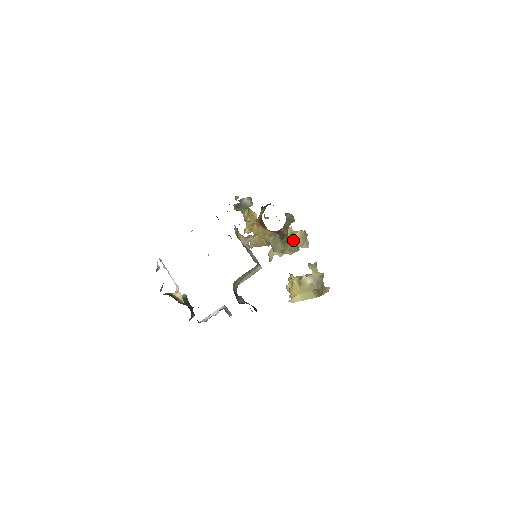
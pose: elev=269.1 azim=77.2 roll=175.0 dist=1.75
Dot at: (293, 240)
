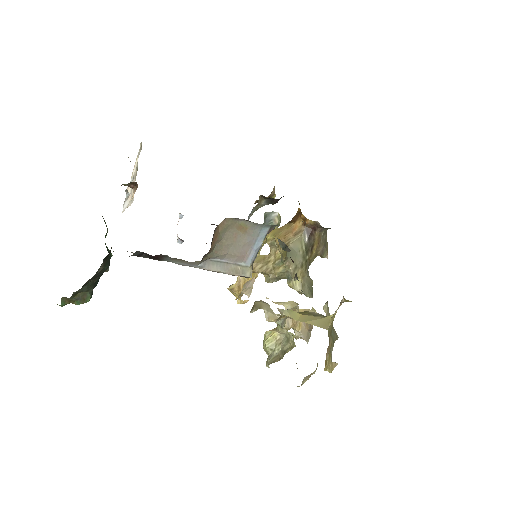
Dot at: (311, 281)
